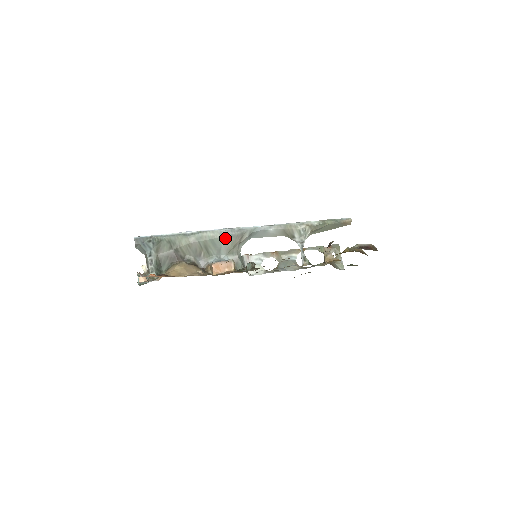
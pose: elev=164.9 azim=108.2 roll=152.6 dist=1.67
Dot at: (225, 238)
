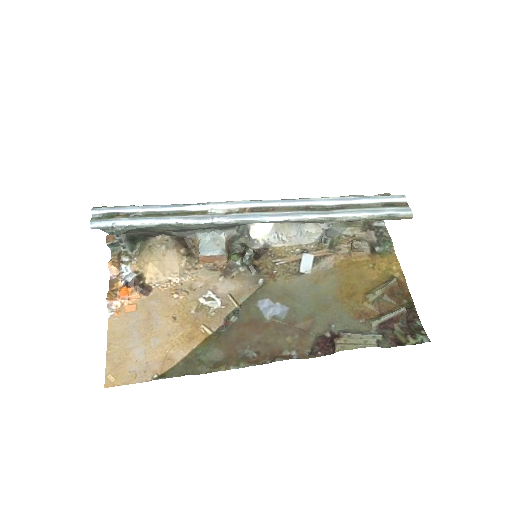
Dot at: (217, 227)
